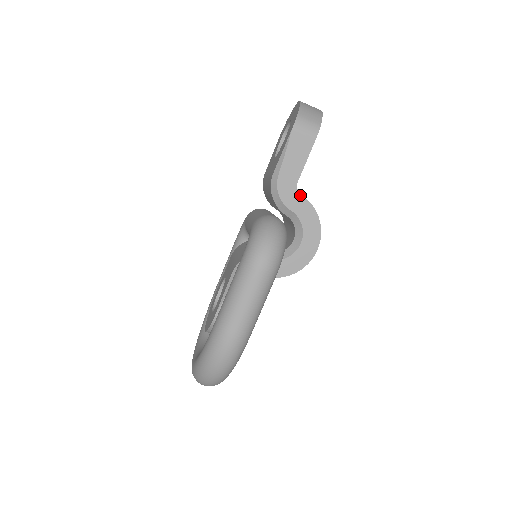
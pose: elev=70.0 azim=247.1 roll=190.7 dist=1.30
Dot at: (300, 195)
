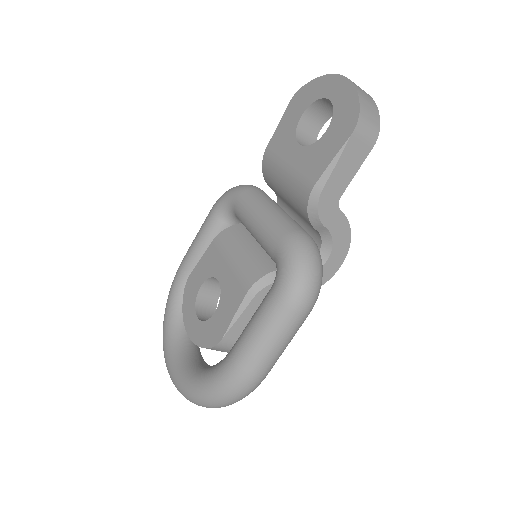
Dot at: (339, 211)
